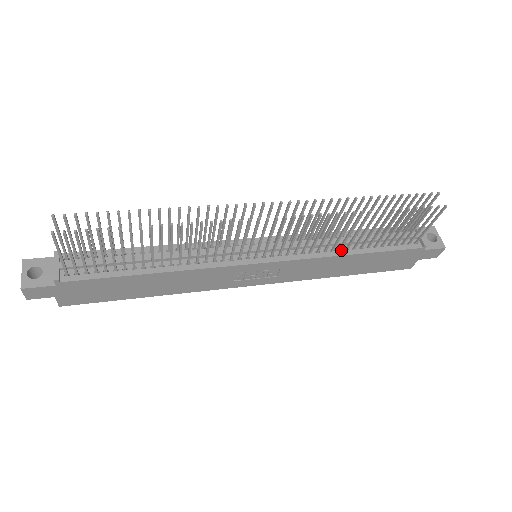
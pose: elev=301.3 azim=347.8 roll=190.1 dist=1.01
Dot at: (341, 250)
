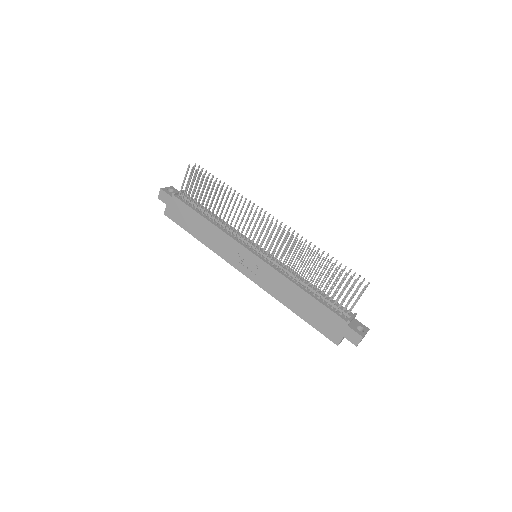
Dot at: (298, 284)
